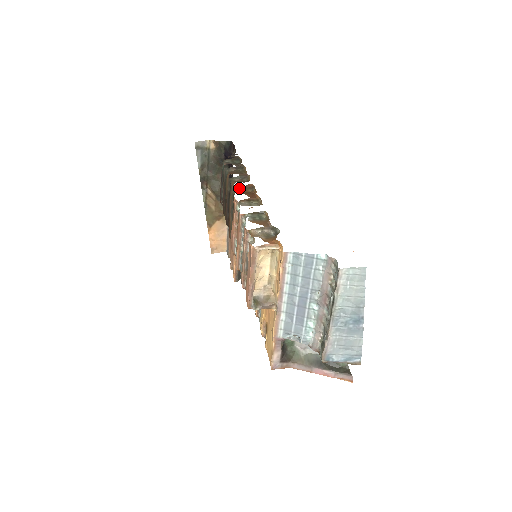
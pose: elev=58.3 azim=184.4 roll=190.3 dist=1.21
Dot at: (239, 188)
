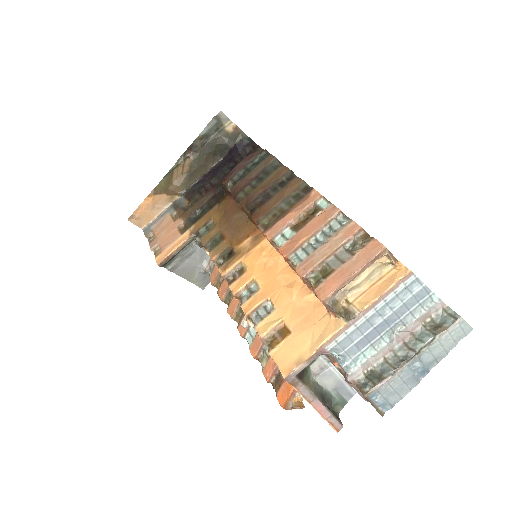
Dot at: occluded
